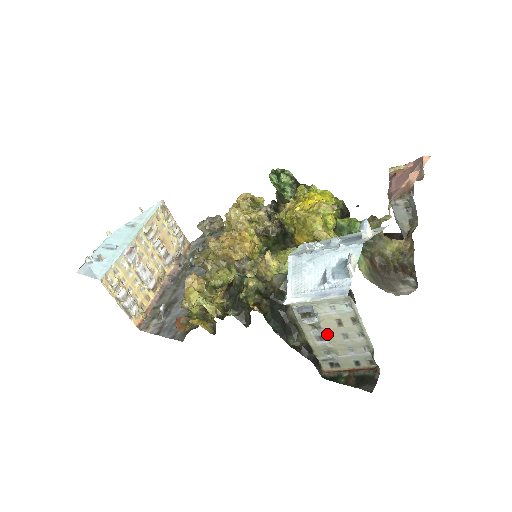
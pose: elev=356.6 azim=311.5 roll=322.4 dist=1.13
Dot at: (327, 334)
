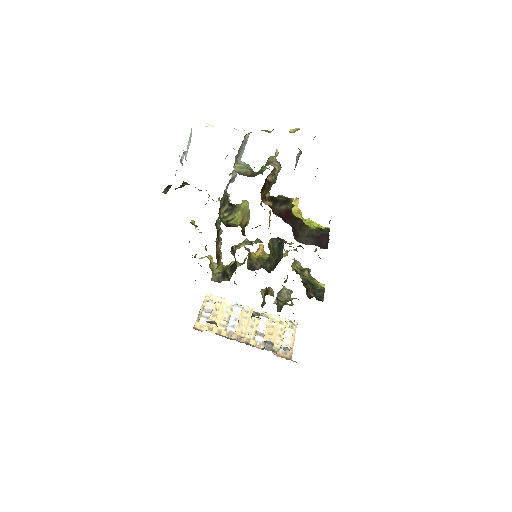
Dot at: occluded
